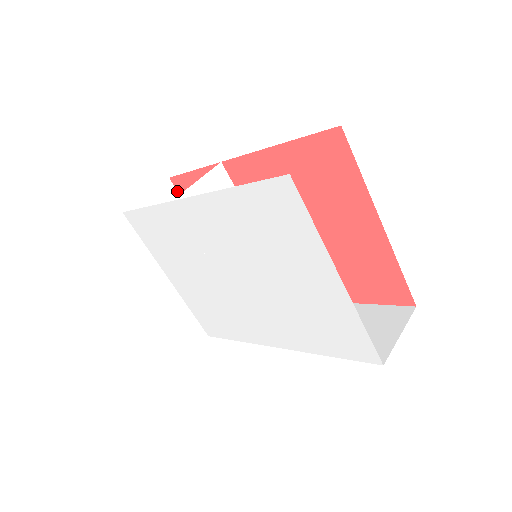
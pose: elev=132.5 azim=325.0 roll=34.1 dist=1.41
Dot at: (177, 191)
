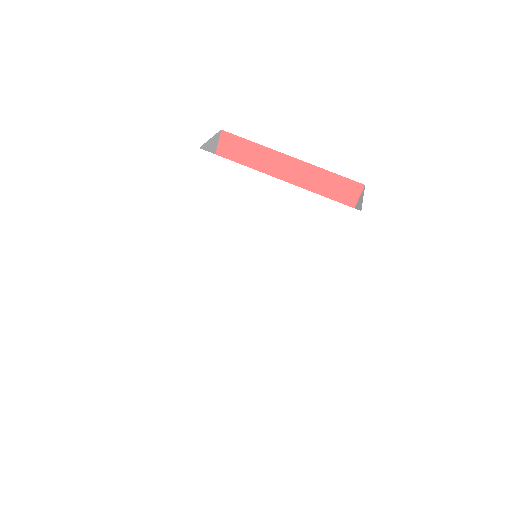
Dot at: occluded
